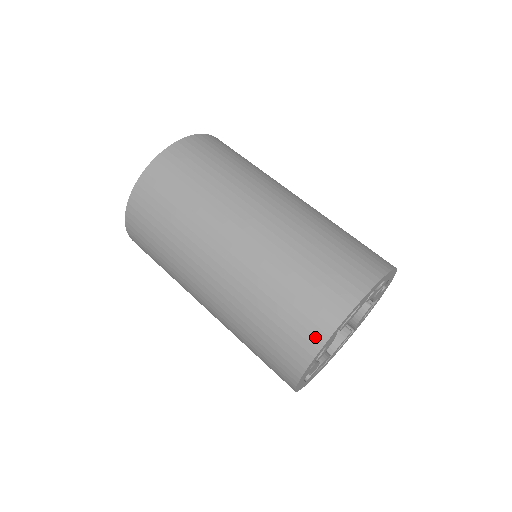
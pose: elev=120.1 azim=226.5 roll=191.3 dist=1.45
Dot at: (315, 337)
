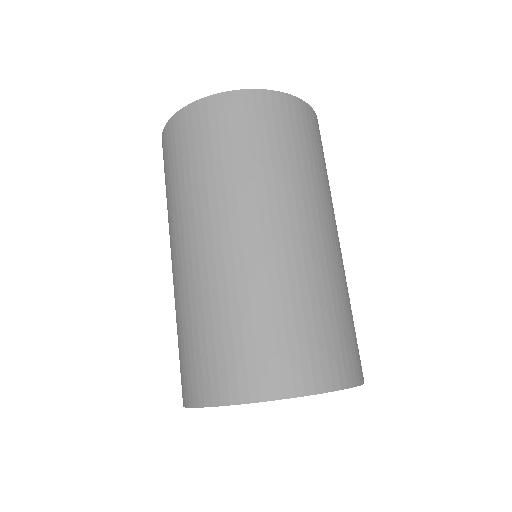
Dot at: (292, 383)
